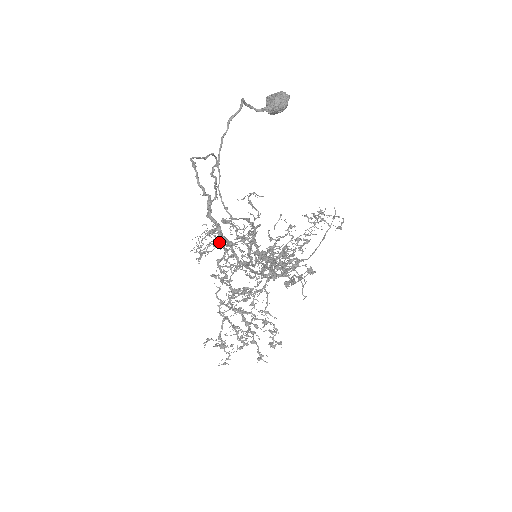
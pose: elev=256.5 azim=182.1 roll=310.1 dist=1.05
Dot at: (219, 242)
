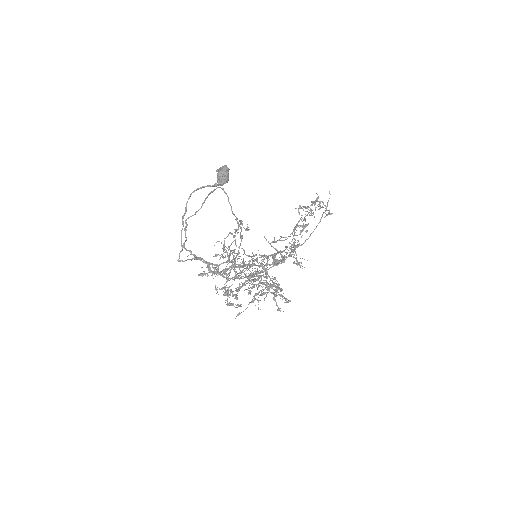
Dot at: (215, 269)
